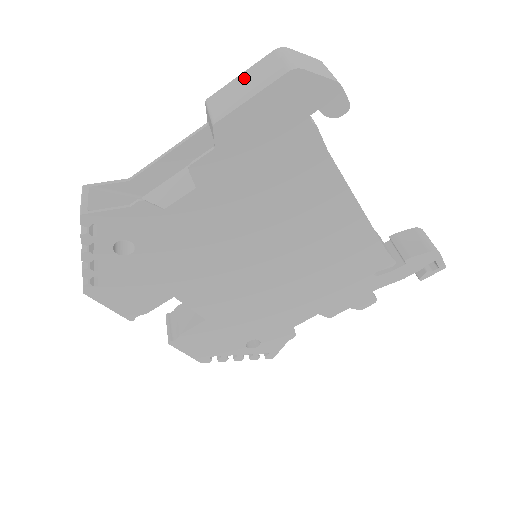
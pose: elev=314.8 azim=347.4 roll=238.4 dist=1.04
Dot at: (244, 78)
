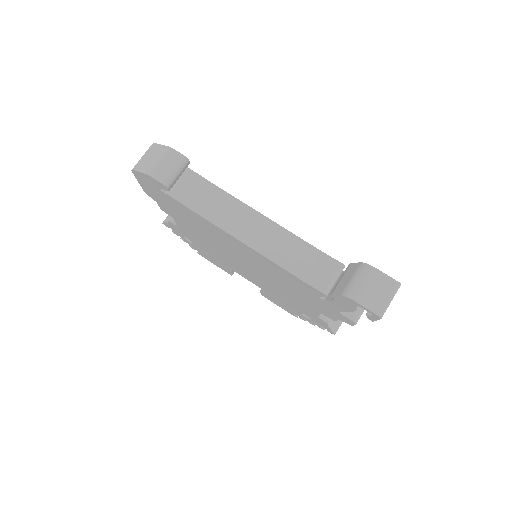
Dot at: occluded
